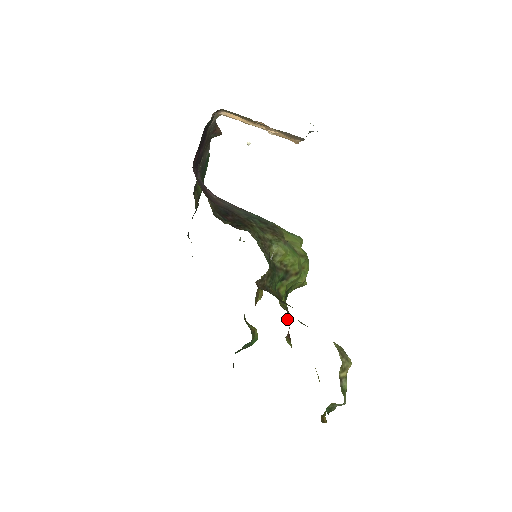
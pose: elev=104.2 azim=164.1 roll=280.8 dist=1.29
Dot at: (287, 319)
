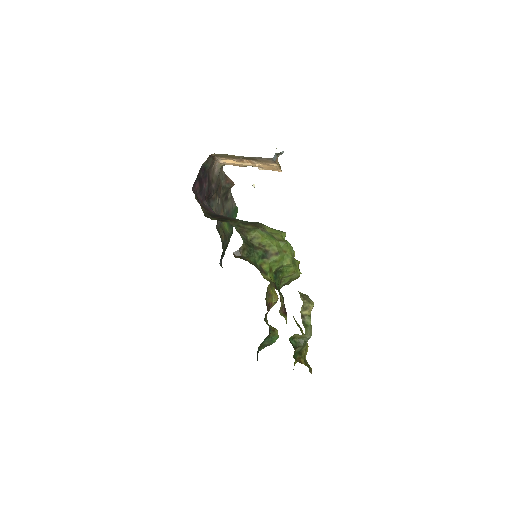
Dot at: occluded
